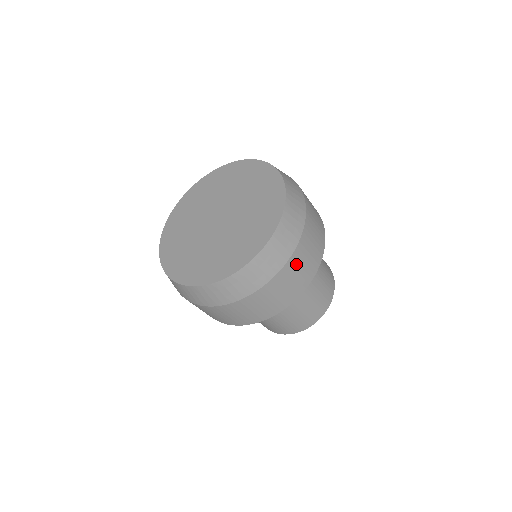
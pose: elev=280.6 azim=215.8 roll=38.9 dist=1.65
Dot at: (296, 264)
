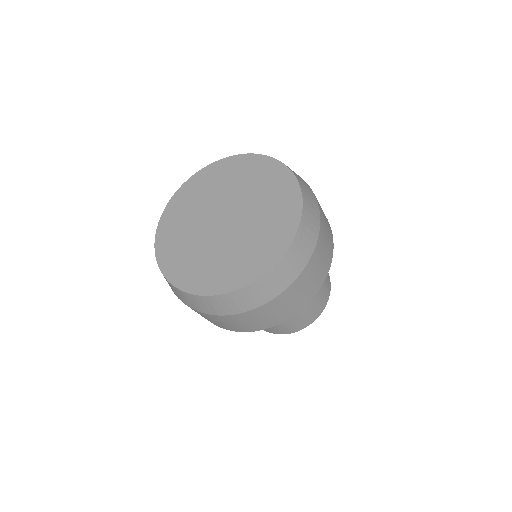
Dot at: (275, 306)
